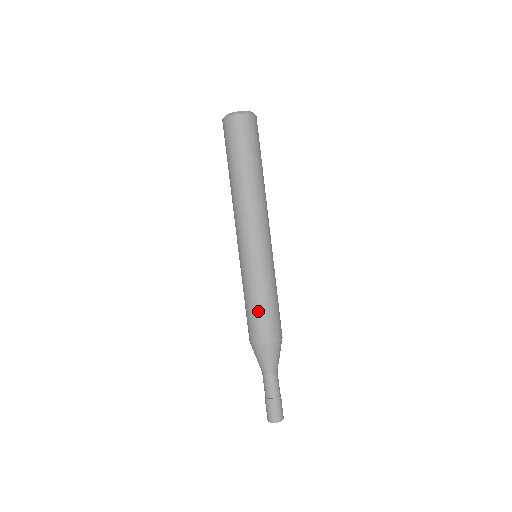
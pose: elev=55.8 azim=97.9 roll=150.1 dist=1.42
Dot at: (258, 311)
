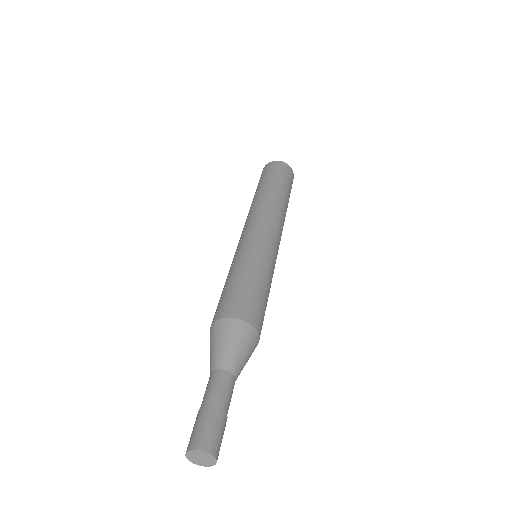
Dot at: (246, 284)
